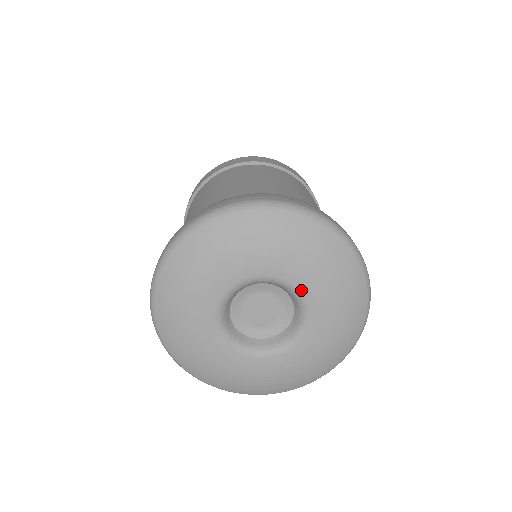
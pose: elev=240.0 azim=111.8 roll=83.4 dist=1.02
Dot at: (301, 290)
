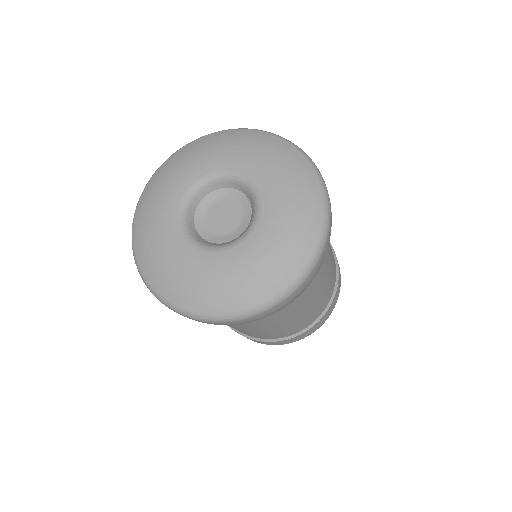
Dot at: (234, 170)
